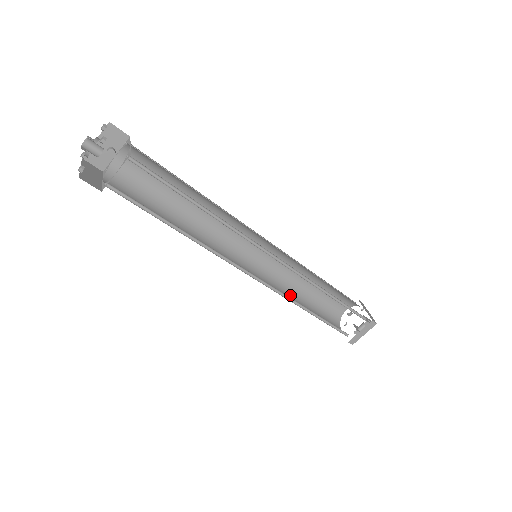
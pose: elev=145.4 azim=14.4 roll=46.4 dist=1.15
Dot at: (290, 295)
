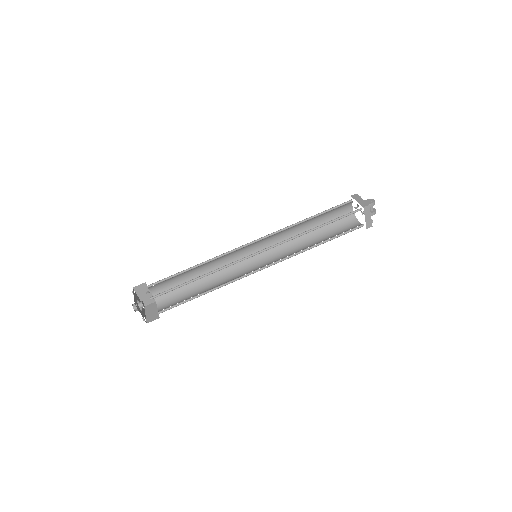
Dot at: (302, 244)
